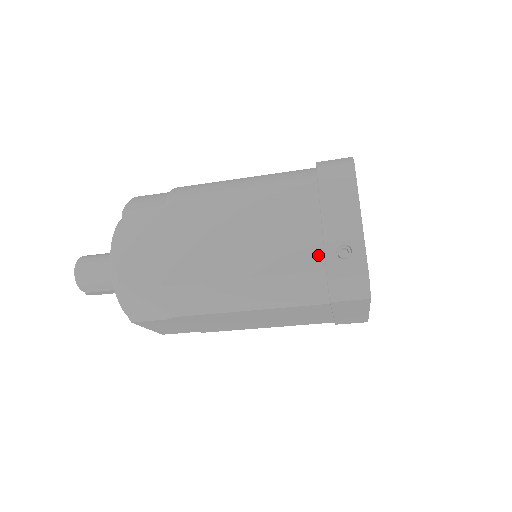
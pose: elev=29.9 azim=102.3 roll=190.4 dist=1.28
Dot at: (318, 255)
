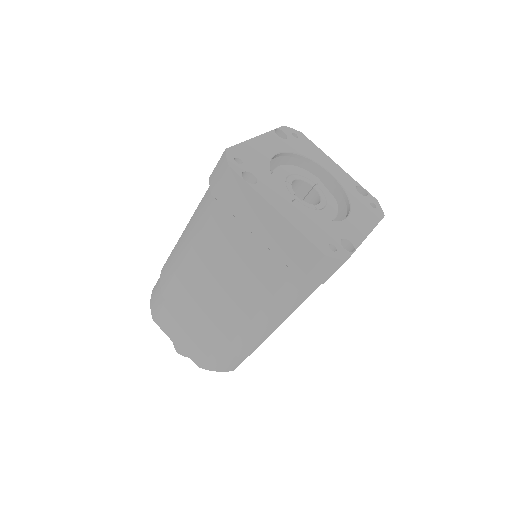
Dot at: occluded
